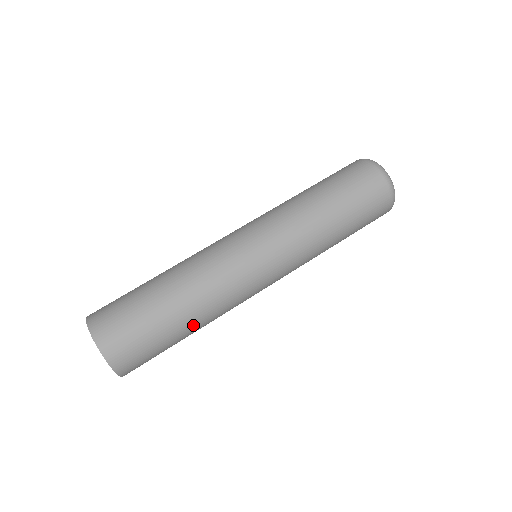
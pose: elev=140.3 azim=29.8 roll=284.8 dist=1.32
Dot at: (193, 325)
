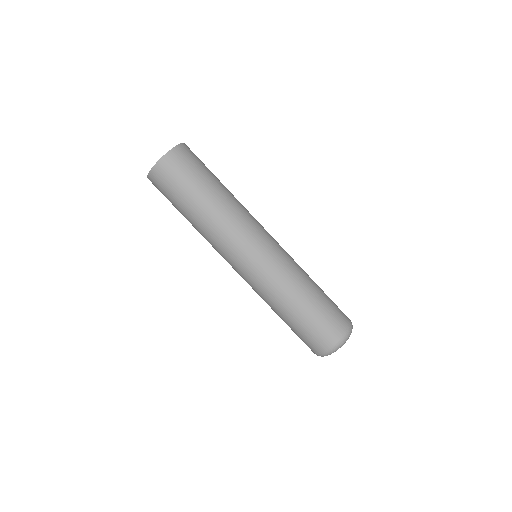
Dot at: (196, 216)
